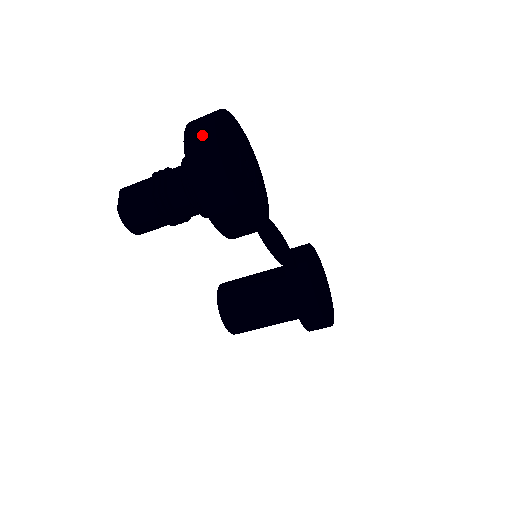
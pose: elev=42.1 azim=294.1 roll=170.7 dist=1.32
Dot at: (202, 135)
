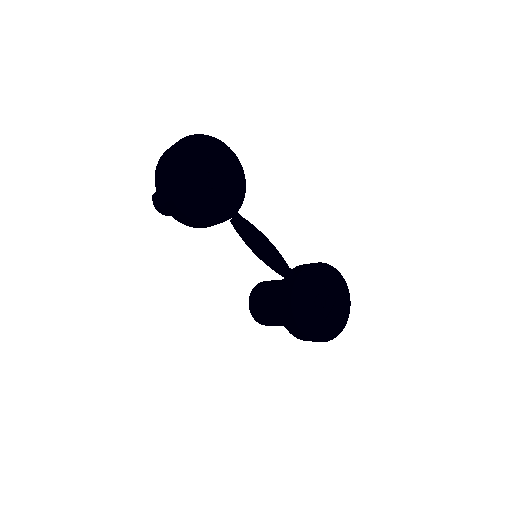
Dot at: (168, 150)
